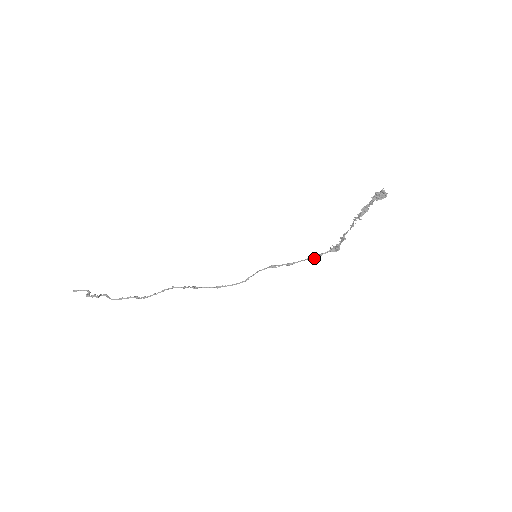
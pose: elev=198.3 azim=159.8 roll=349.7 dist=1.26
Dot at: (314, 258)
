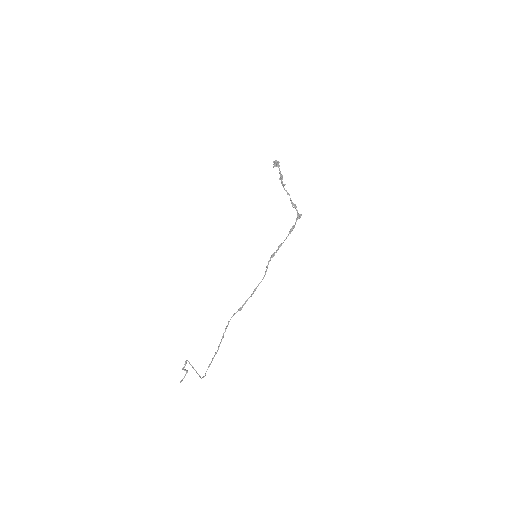
Dot at: (291, 231)
